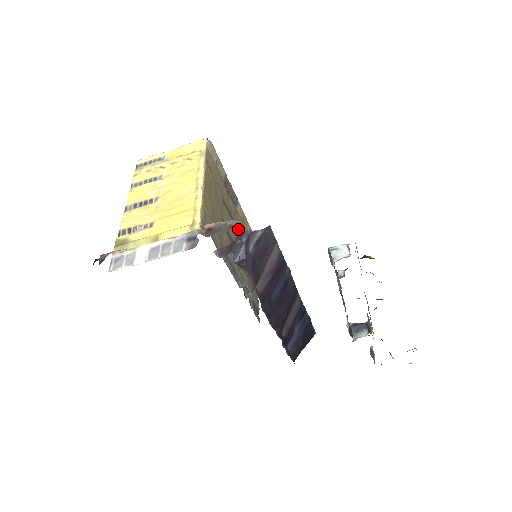
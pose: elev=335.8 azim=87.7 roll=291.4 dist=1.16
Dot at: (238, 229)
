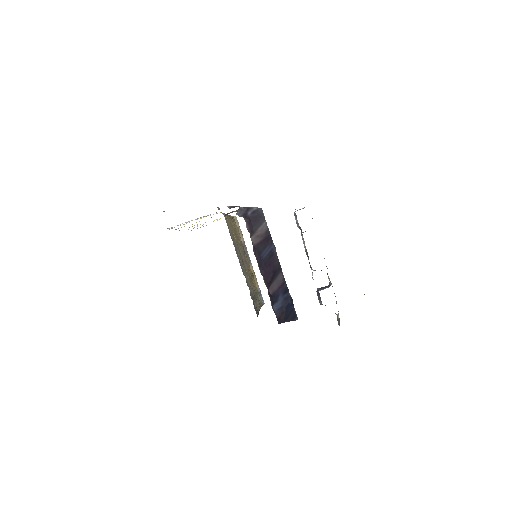
Dot at: (248, 269)
